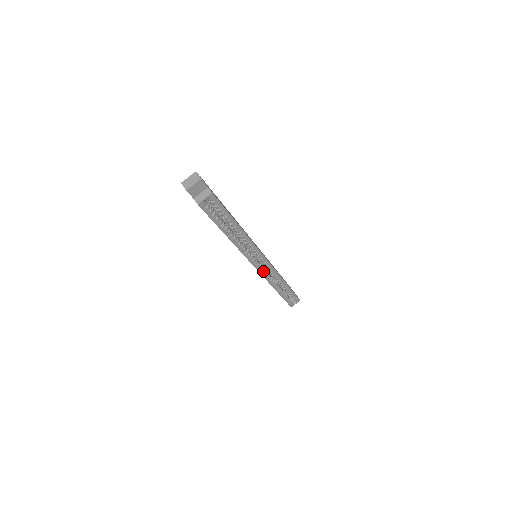
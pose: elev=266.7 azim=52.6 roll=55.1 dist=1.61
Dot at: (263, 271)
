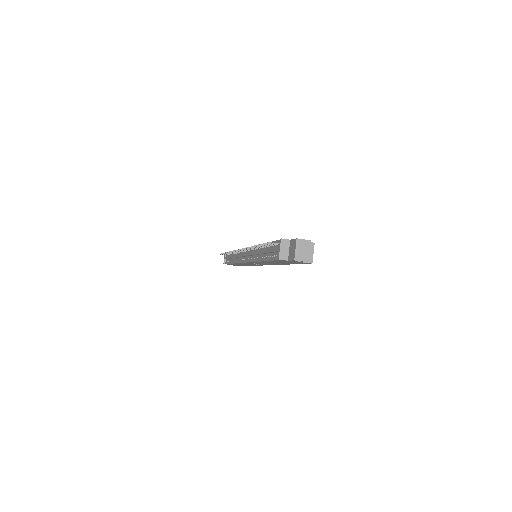
Dot at: occluded
